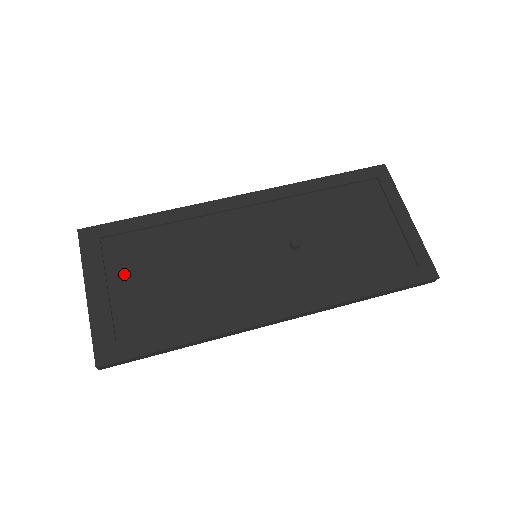
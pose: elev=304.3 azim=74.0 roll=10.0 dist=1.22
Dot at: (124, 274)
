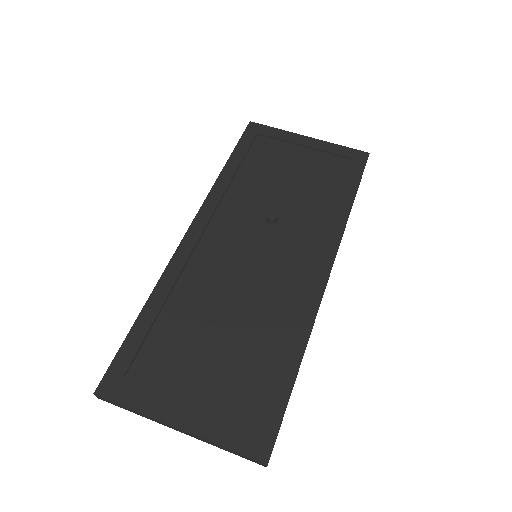
Dot at: (184, 377)
